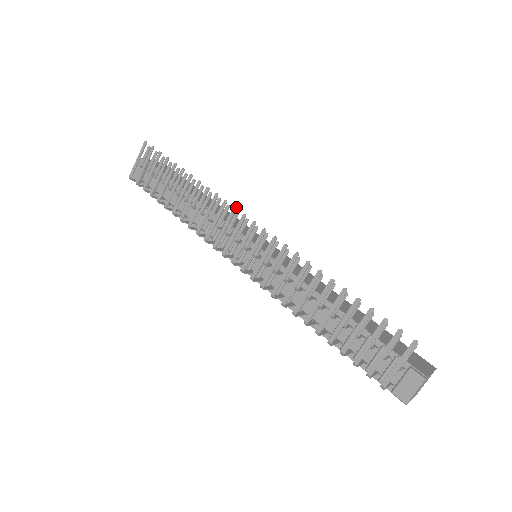
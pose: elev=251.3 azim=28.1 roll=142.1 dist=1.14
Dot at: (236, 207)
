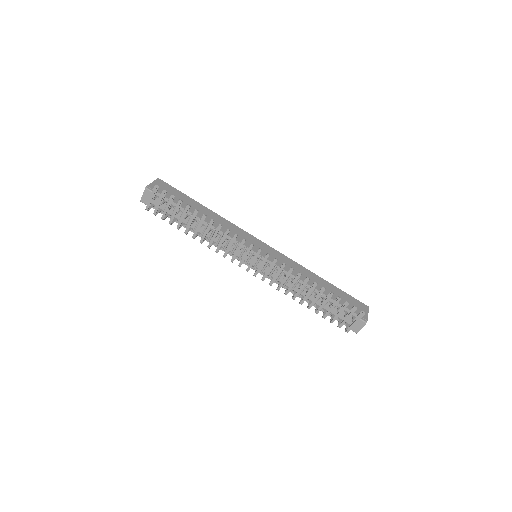
Dot at: (245, 239)
